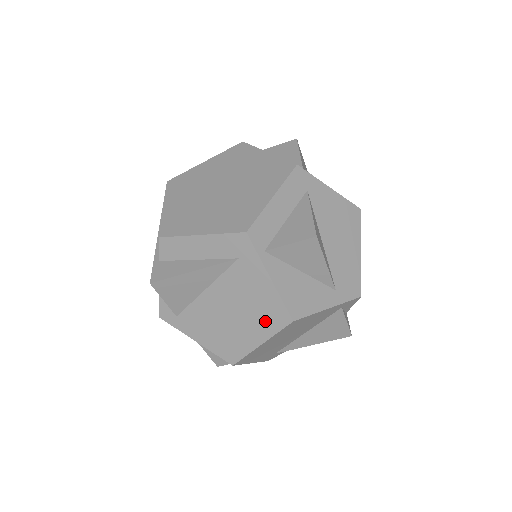
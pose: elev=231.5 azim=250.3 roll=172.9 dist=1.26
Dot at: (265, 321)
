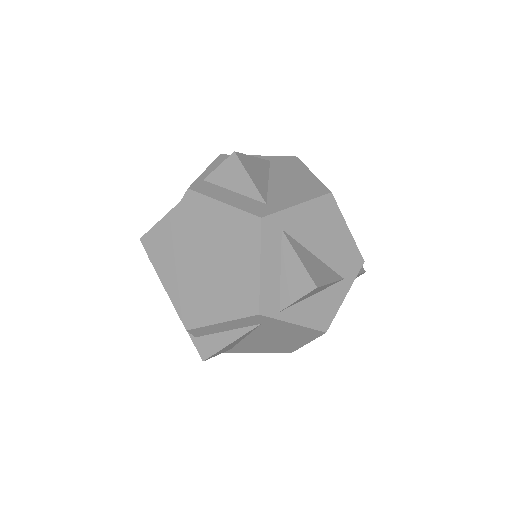
Dot at: (303, 337)
